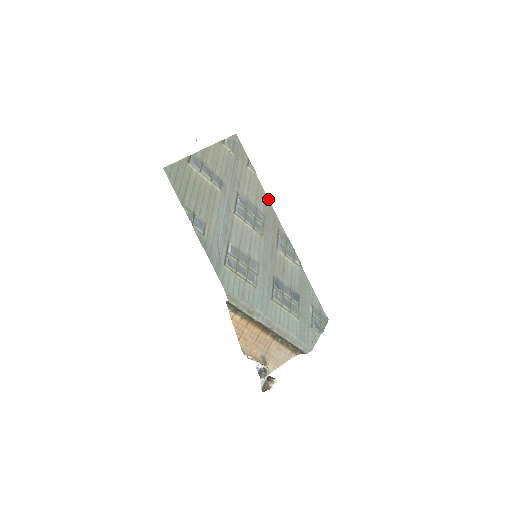
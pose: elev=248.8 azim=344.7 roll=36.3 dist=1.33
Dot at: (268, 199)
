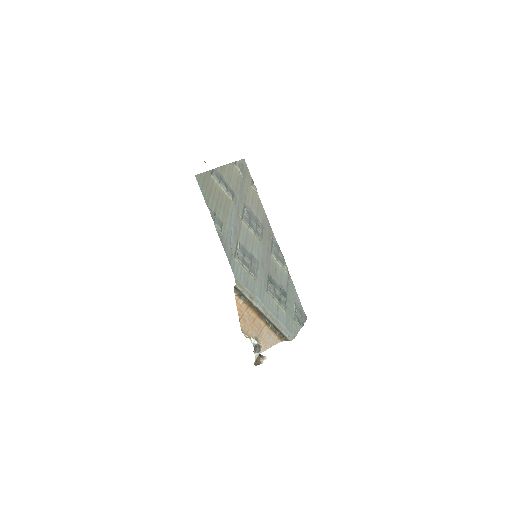
Dot at: (265, 214)
